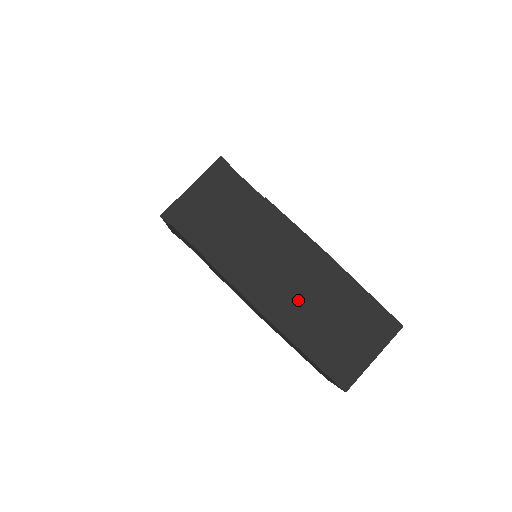
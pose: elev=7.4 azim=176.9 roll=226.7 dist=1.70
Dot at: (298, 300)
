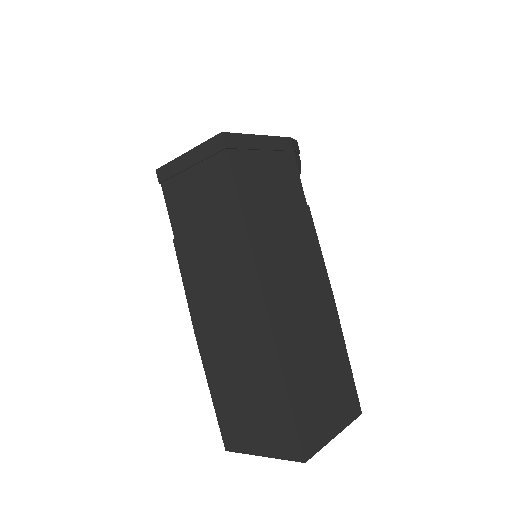
Dot at: (224, 342)
